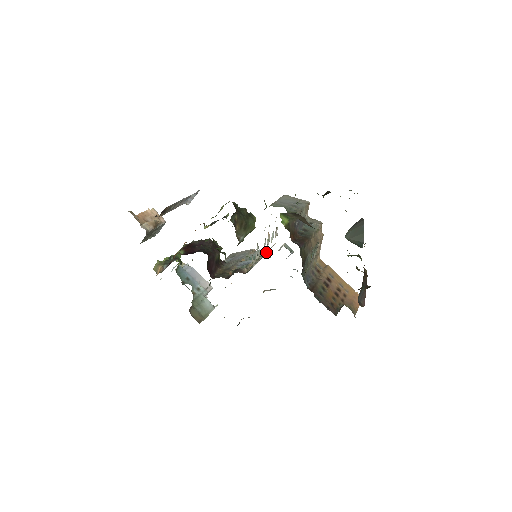
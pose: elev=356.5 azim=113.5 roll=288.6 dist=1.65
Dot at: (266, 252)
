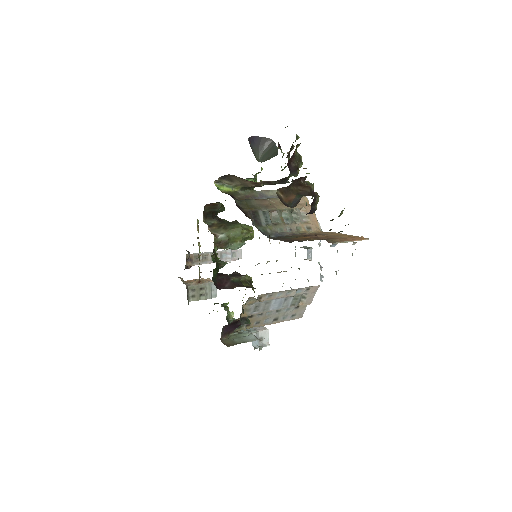
Dot at: occluded
